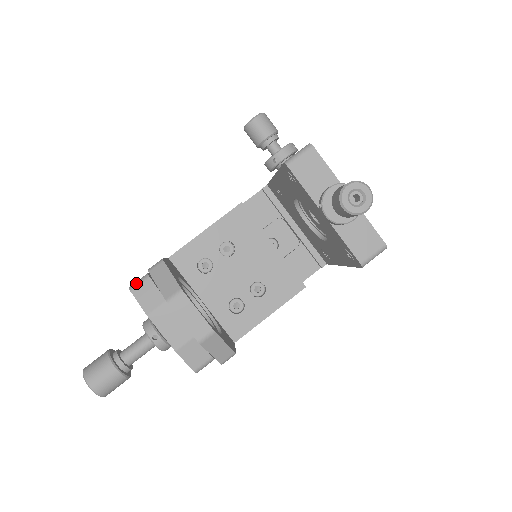
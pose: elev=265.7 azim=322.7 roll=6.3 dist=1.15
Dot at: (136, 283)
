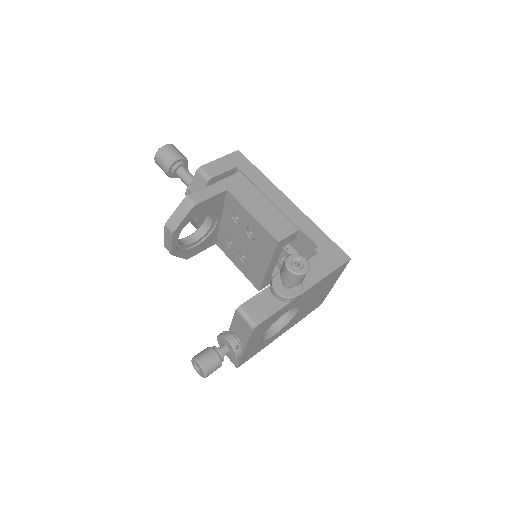
Dot at: (202, 172)
